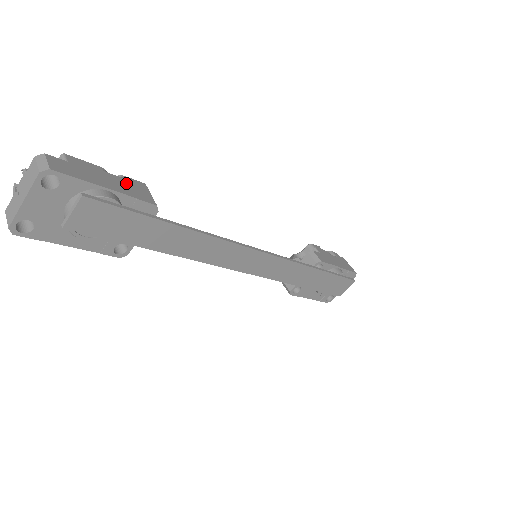
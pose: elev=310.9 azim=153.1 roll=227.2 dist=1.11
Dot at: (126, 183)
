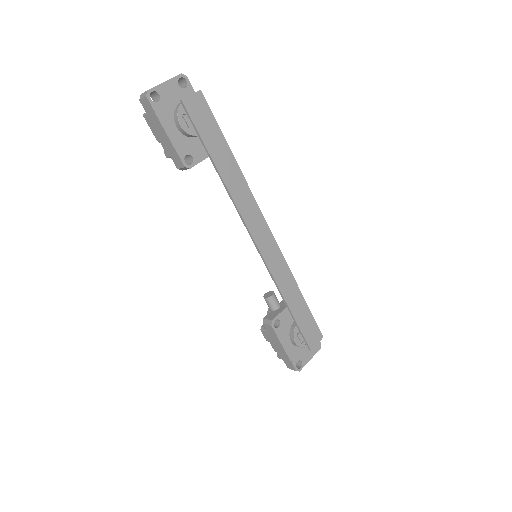
Dot at: occluded
